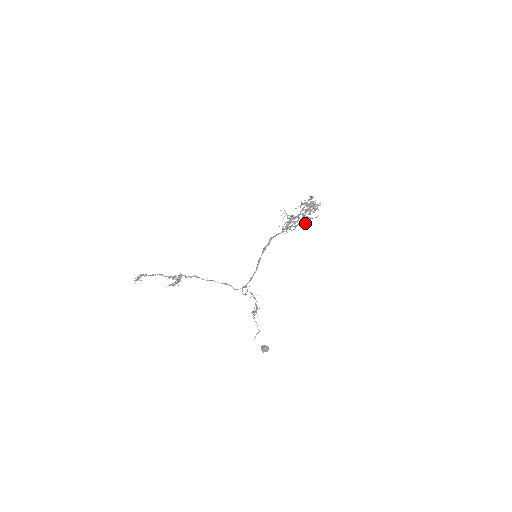
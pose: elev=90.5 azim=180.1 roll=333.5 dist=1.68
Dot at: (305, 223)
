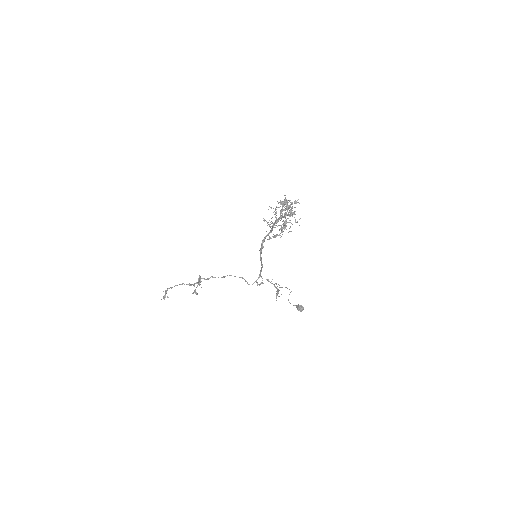
Dot at: occluded
